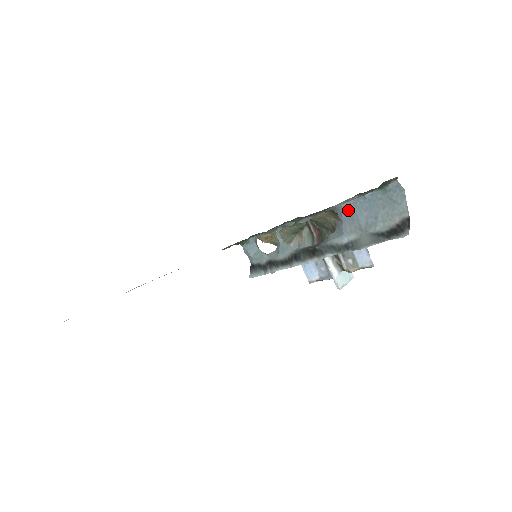
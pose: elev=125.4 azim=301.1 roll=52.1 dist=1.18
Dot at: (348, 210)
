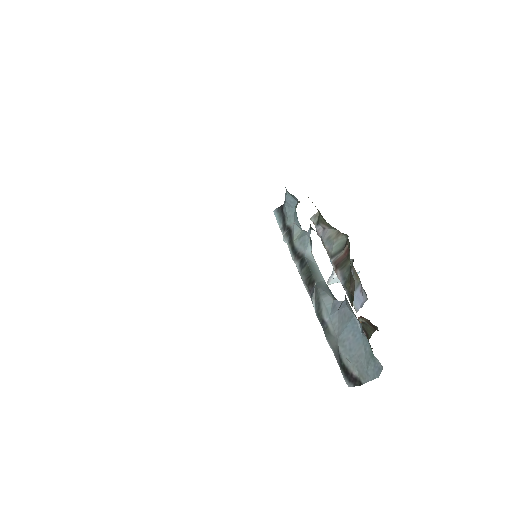
Dot at: (348, 315)
